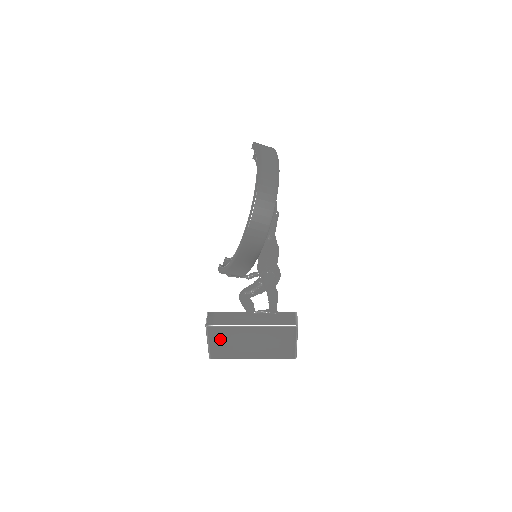
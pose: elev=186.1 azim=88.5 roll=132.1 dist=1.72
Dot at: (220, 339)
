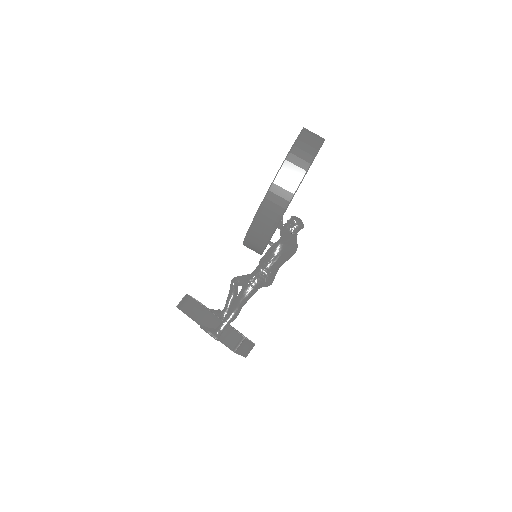
Dot at: occluded
